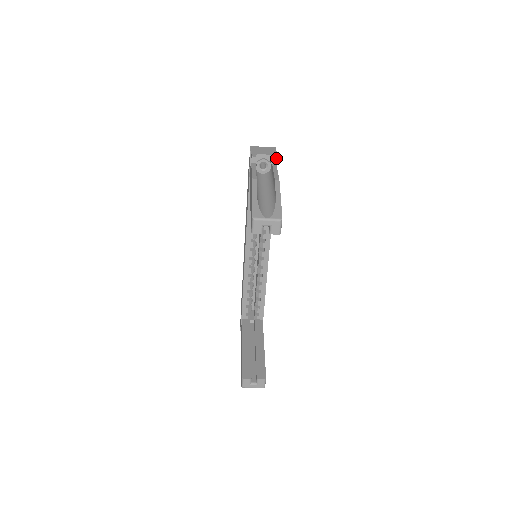
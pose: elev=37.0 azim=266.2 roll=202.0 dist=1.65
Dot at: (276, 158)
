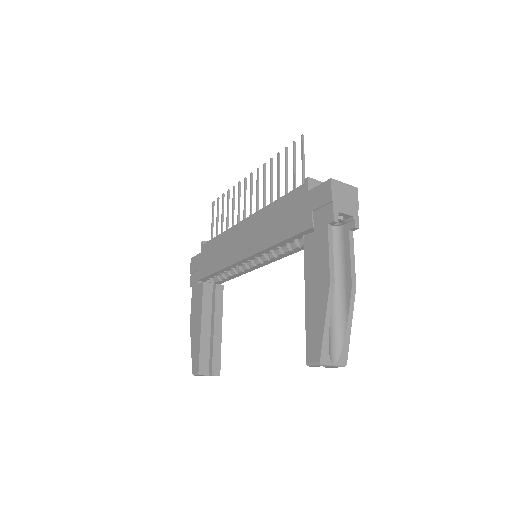
Dot at: (358, 228)
